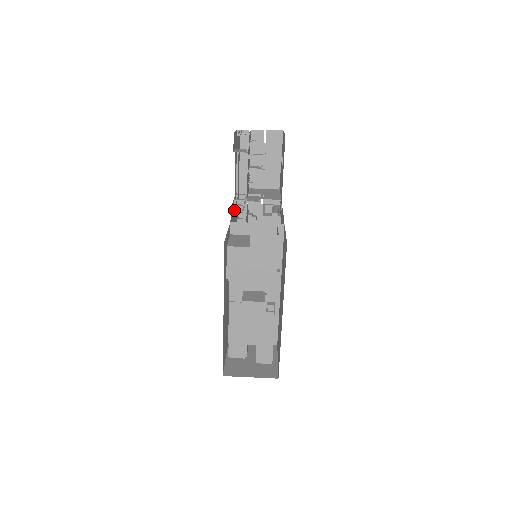
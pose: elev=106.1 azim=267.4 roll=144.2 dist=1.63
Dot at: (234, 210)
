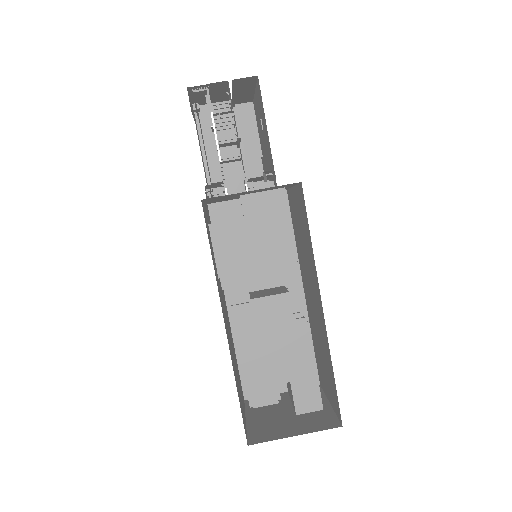
Dot at: occluded
